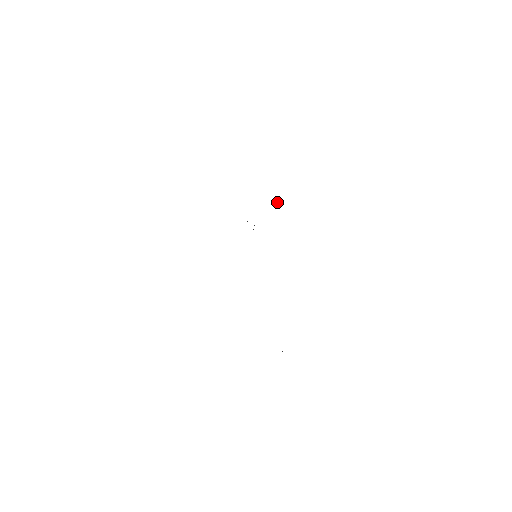
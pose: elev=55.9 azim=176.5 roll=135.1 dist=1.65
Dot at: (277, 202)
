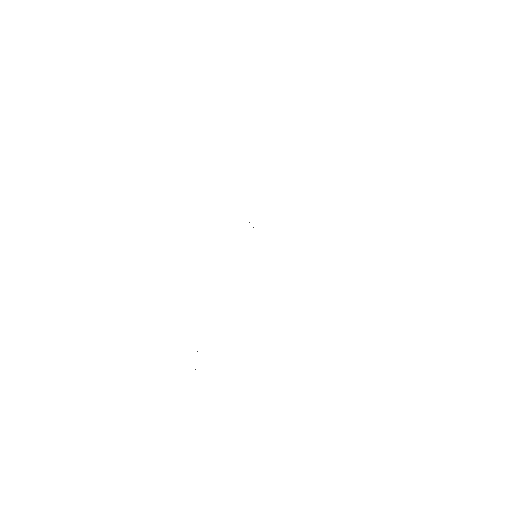
Dot at: occluded
